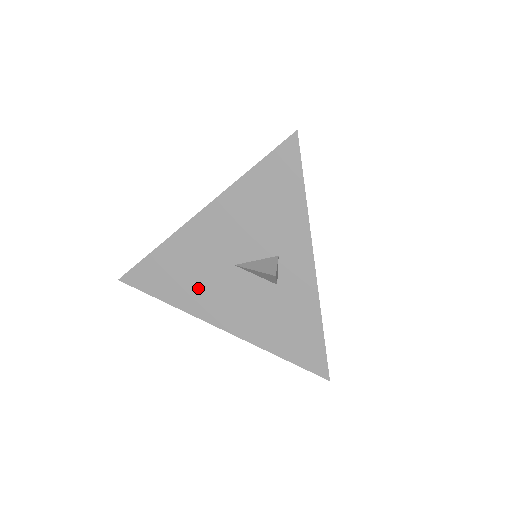
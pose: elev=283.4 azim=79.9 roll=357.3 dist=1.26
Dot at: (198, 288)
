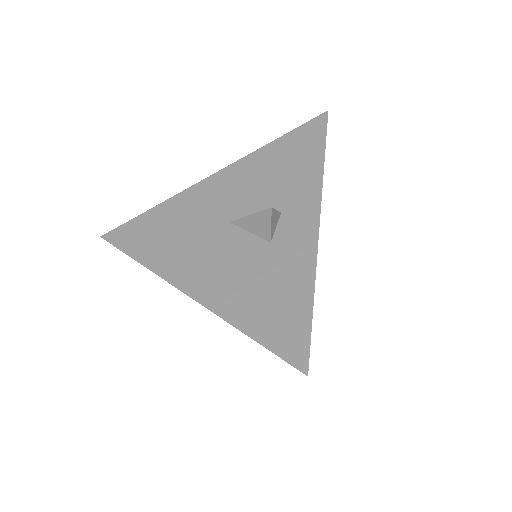
Dot at: (180, 246)
